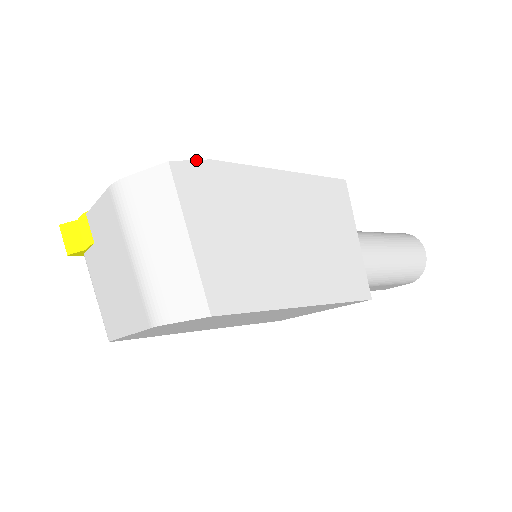
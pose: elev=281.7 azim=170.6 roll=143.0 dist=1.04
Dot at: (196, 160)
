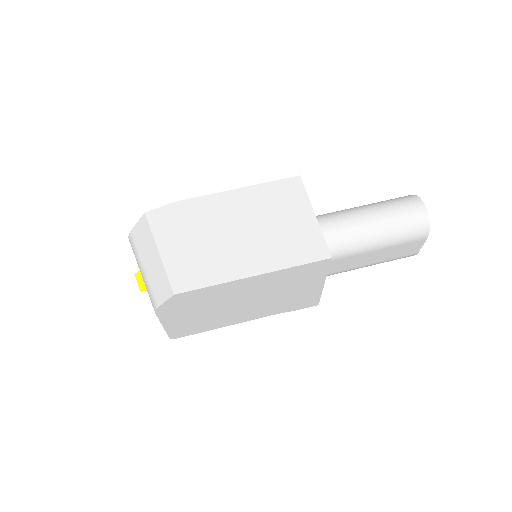
Dot at: (164, 206)
